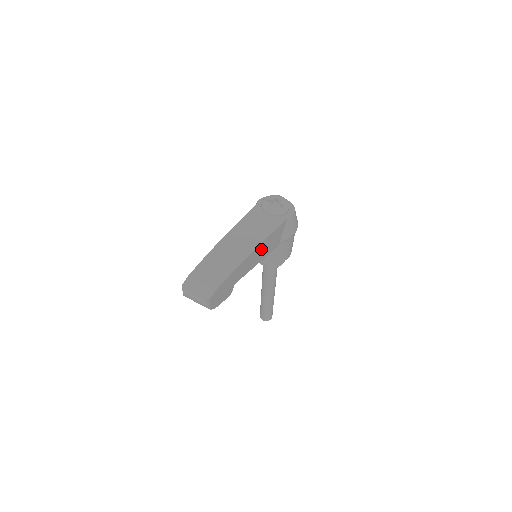
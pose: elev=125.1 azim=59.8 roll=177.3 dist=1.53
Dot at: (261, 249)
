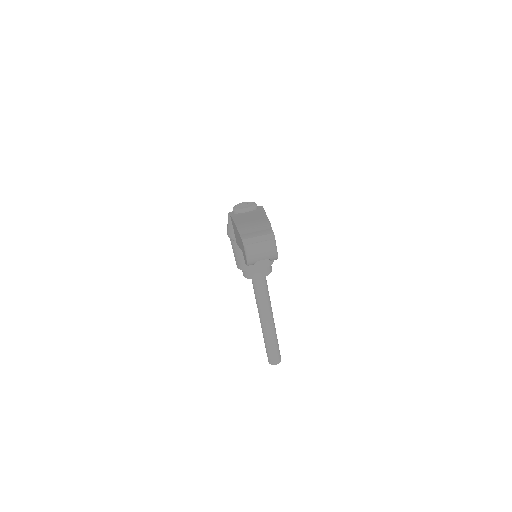
Dot at: occluded
